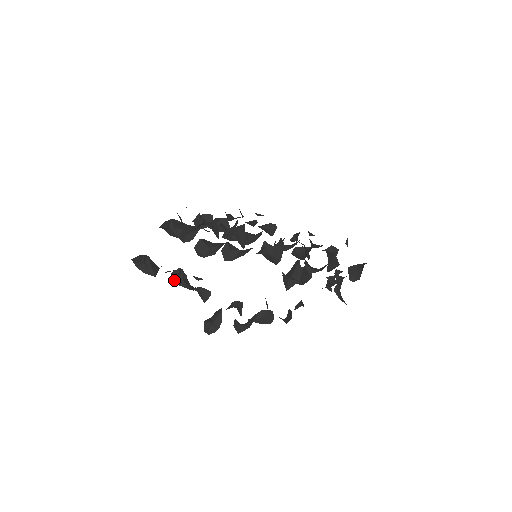
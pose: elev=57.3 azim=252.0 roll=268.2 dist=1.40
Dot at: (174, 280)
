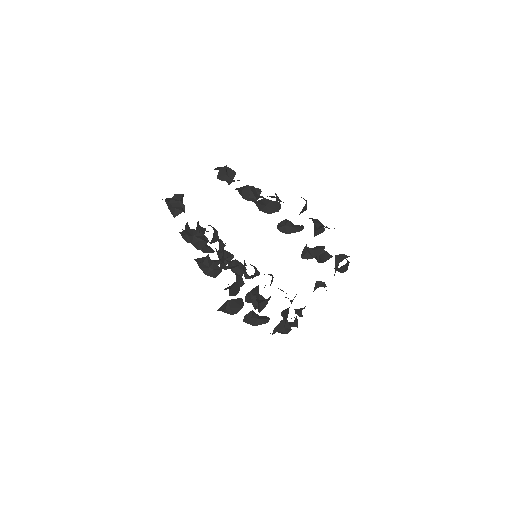
Dot at: (199, 237)
